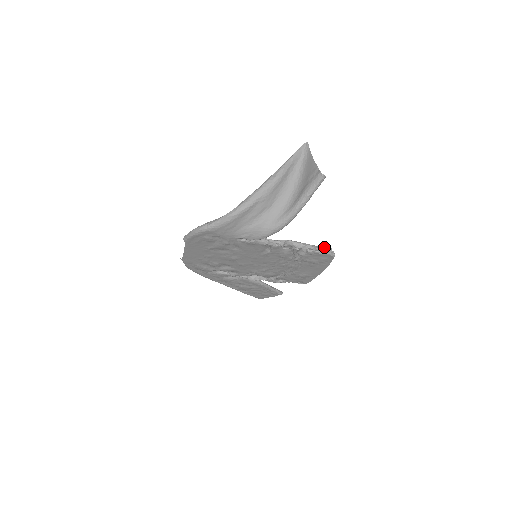
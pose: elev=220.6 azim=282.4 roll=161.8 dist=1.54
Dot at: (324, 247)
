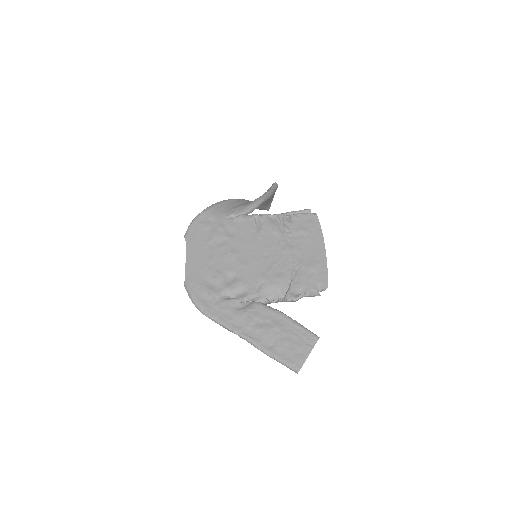
Dot at: (303, 212)
